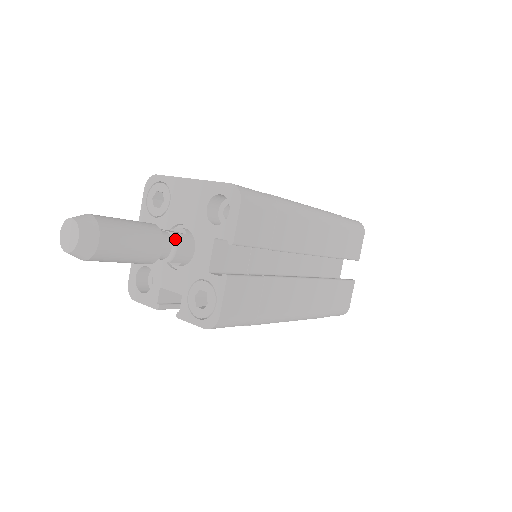
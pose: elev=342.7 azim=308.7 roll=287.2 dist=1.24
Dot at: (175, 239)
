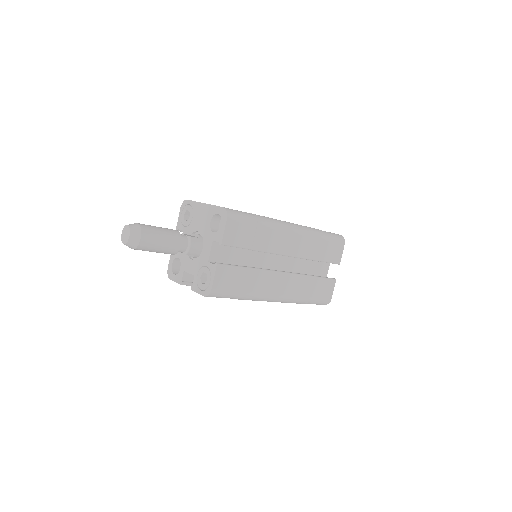
Dot at: (190, 240)
